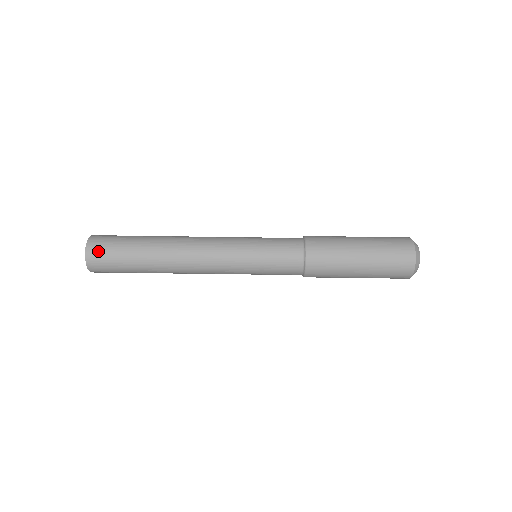
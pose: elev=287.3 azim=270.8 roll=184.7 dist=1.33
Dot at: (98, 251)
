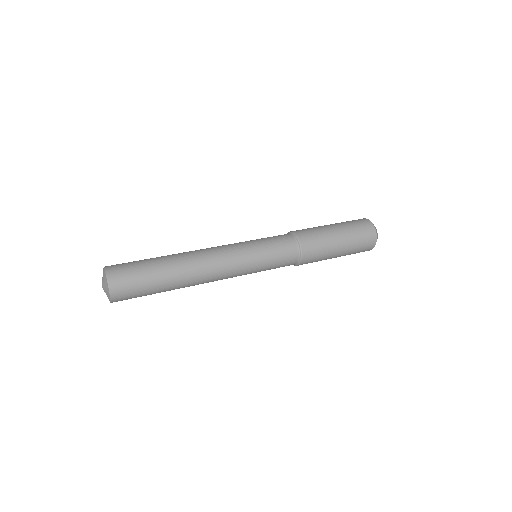
Dot at: (117, 265)
